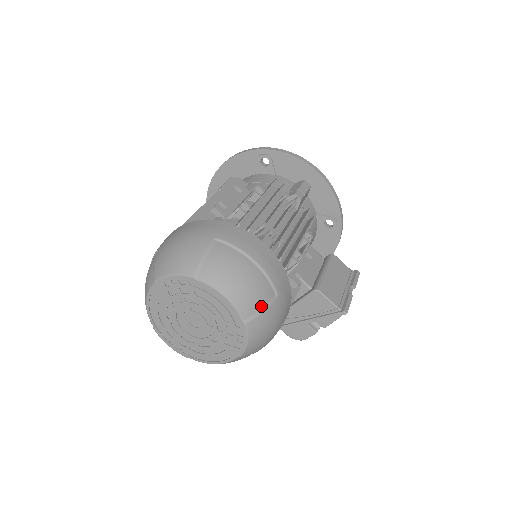
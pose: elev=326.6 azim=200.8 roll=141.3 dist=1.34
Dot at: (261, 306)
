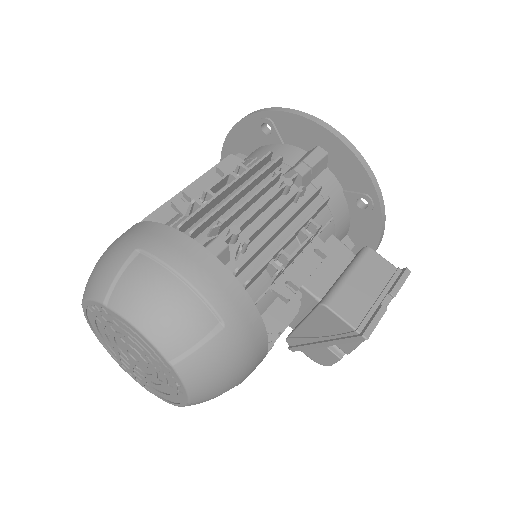
Dot at: (194, 341)
